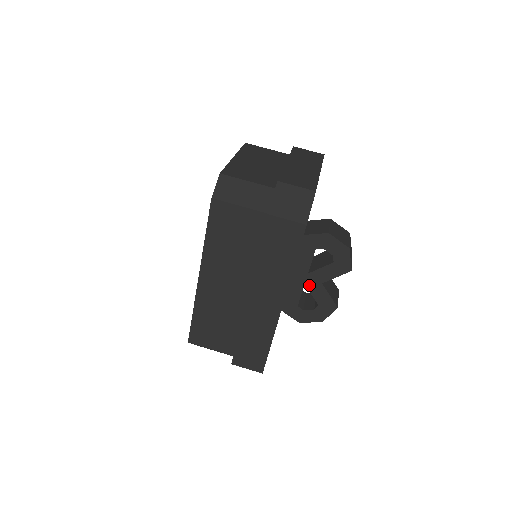
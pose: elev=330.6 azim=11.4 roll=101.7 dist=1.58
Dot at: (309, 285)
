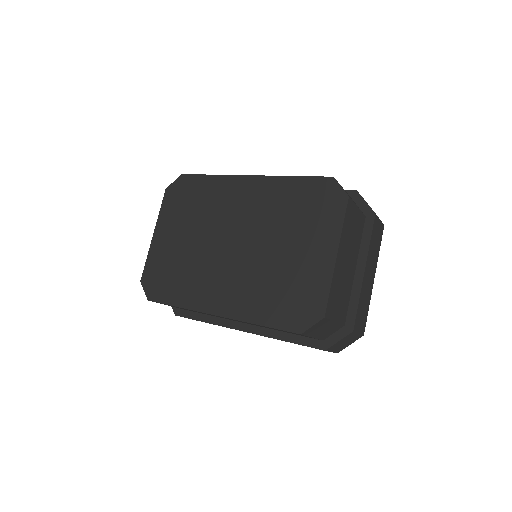
Dot at: occluded
